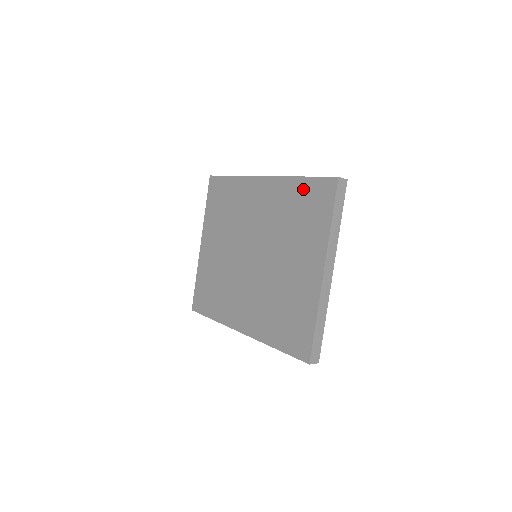
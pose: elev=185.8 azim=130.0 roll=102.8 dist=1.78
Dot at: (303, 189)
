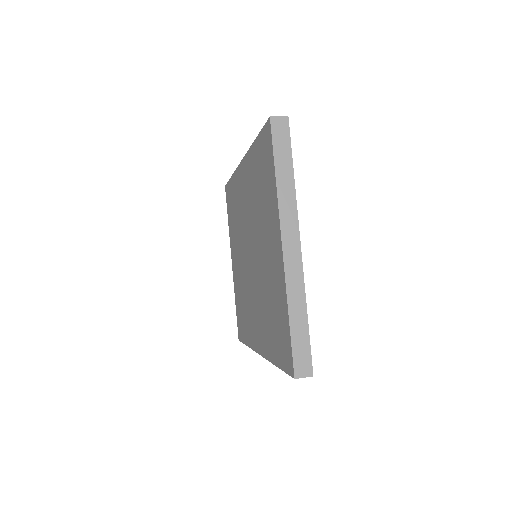
Dot at: (257, 153)
